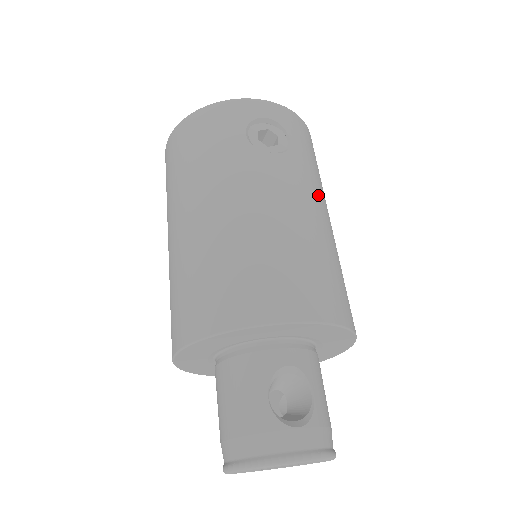
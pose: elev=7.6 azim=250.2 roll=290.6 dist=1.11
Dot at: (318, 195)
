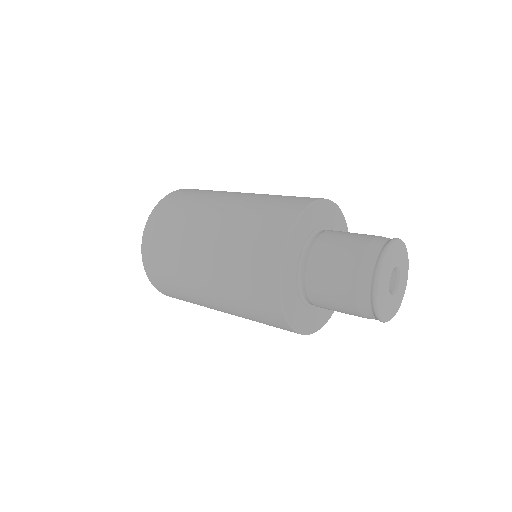
Dot at: occluded
